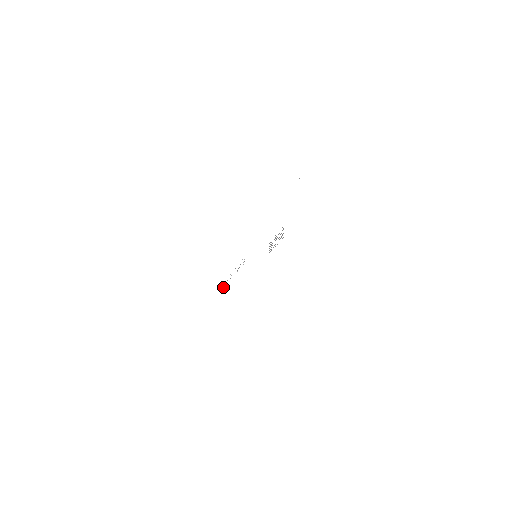
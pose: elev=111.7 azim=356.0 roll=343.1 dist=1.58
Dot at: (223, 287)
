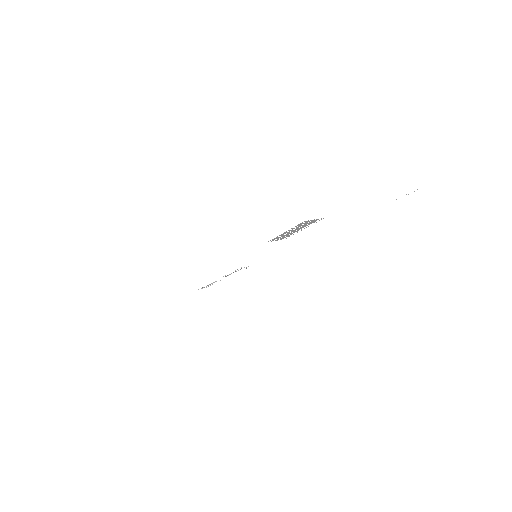
Dot at: occluded
